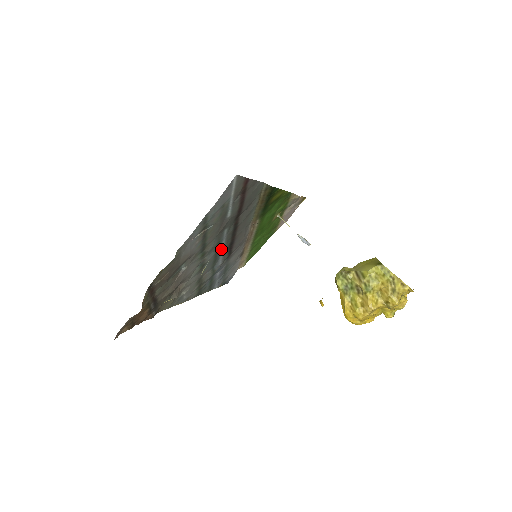
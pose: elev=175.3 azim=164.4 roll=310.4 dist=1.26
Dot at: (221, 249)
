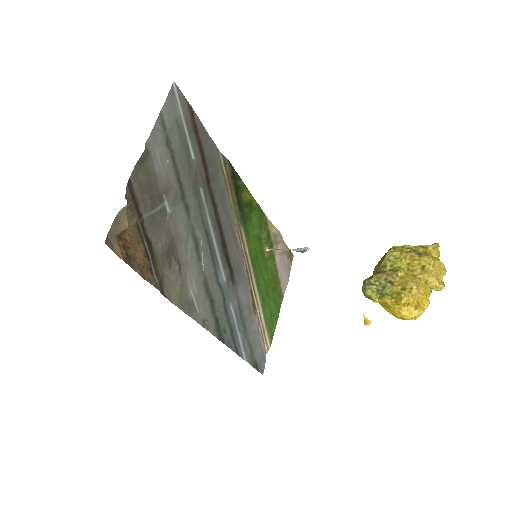
Dot at: (212, 238)
